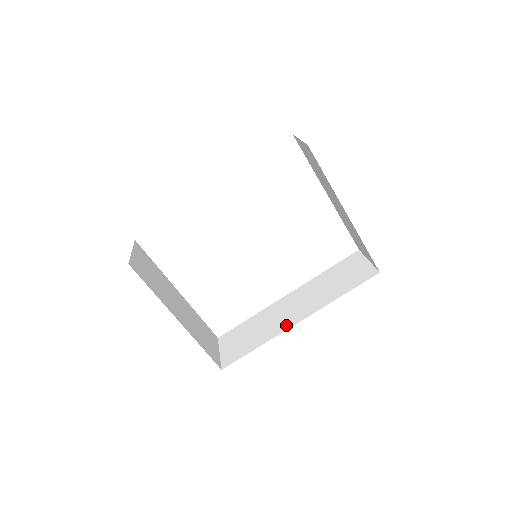
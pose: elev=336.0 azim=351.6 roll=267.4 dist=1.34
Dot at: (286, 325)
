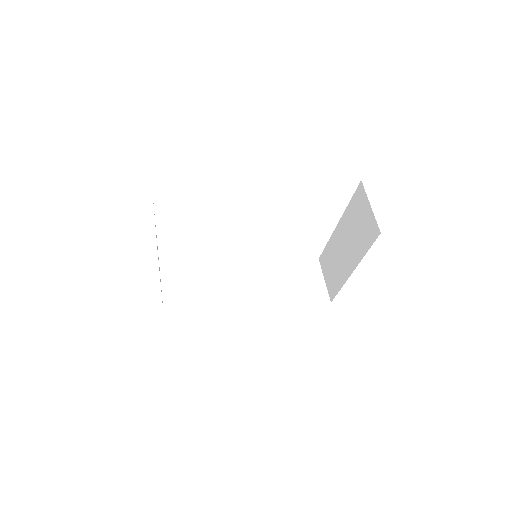
Dot at: (238, 307)
